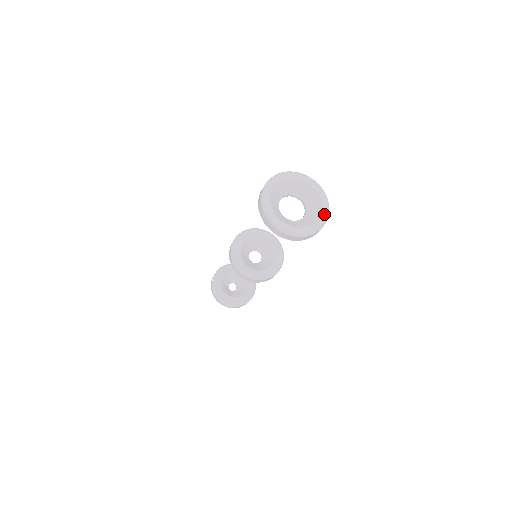
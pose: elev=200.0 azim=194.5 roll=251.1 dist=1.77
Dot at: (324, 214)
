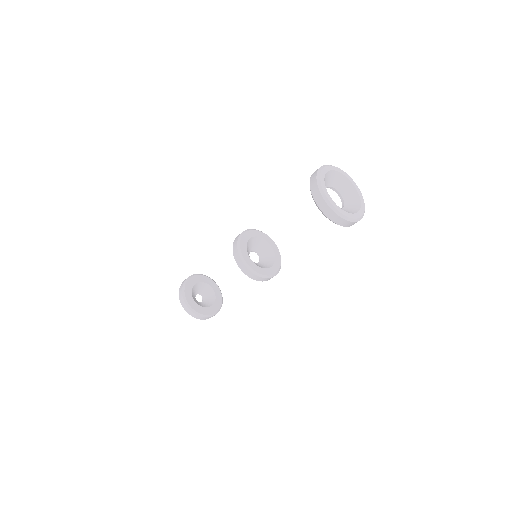
Dot at: (362, 210)
